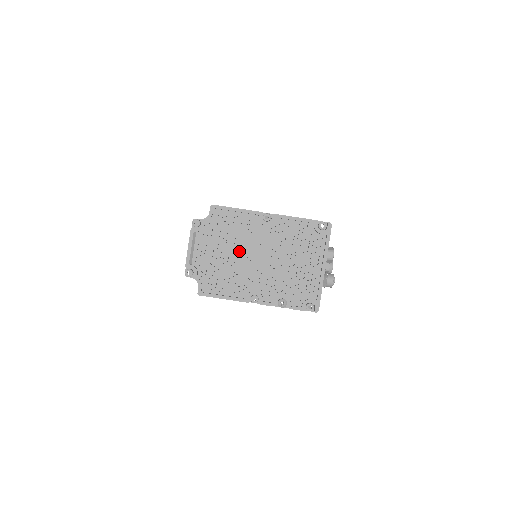
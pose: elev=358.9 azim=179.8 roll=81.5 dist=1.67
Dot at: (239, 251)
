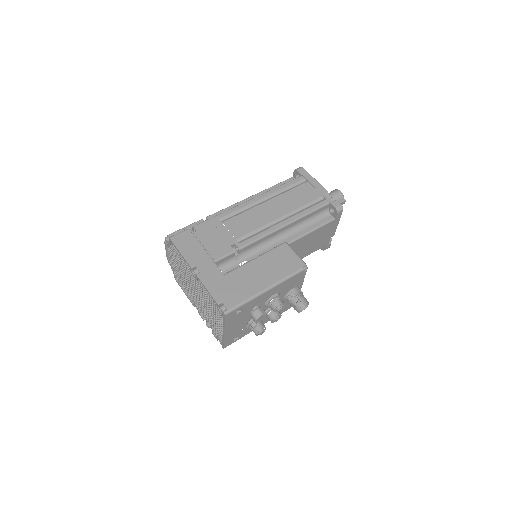
Dot at: occluded
